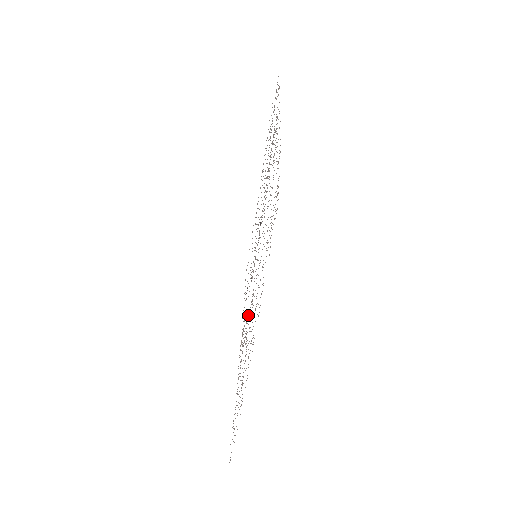
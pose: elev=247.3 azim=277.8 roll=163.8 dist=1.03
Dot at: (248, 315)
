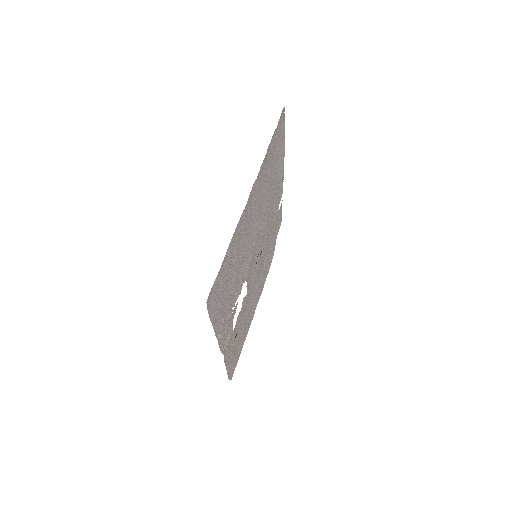
Dot at: occluded
